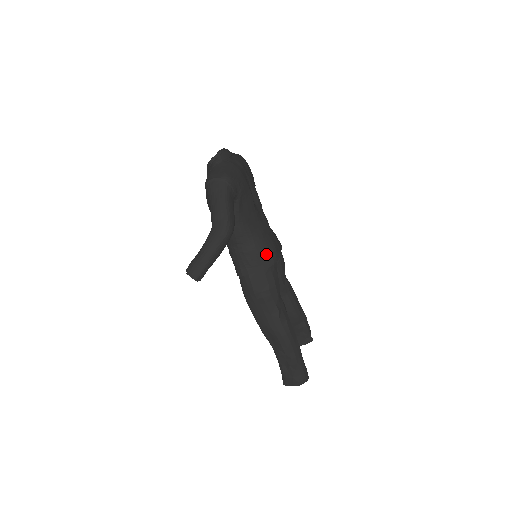
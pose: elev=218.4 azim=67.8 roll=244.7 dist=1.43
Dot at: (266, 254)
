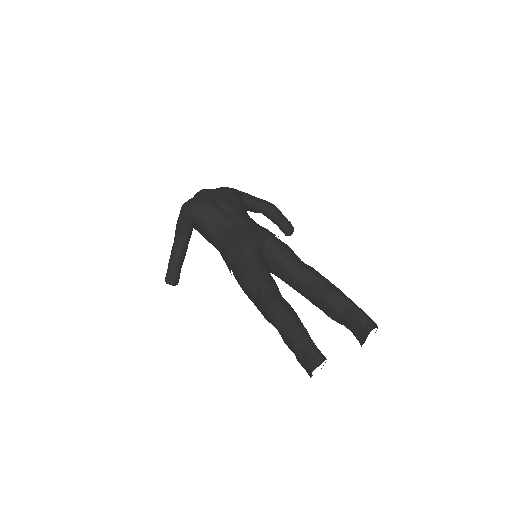
Dot at: (235, 246)
